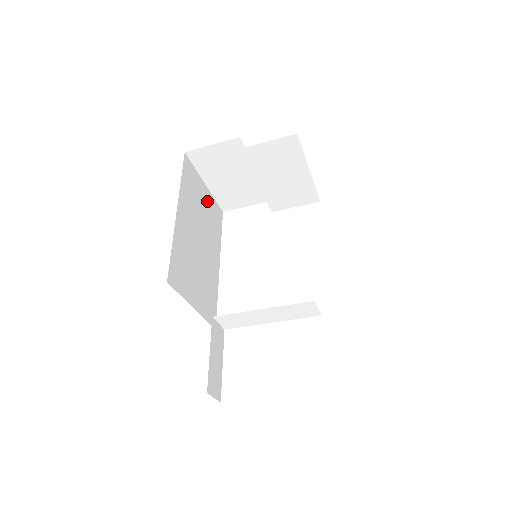
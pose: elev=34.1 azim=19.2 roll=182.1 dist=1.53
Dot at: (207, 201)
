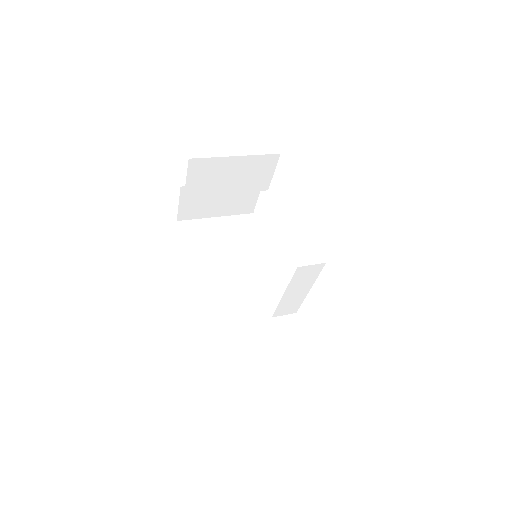
Dot at: (226, 227)
